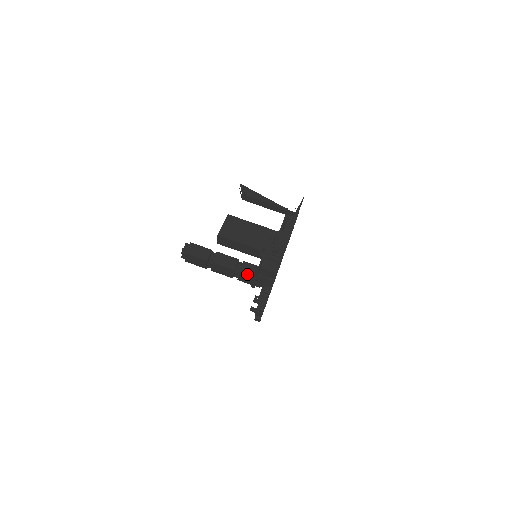
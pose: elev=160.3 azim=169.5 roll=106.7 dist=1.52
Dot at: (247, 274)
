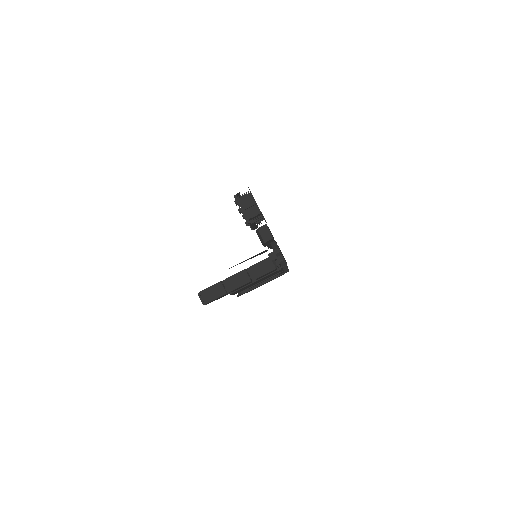
Dot at: (256, 263)
